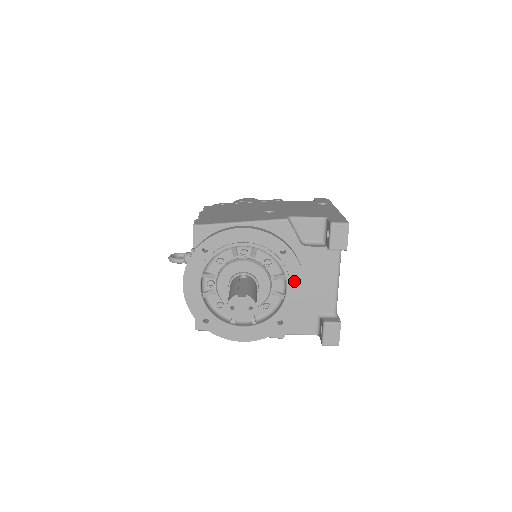
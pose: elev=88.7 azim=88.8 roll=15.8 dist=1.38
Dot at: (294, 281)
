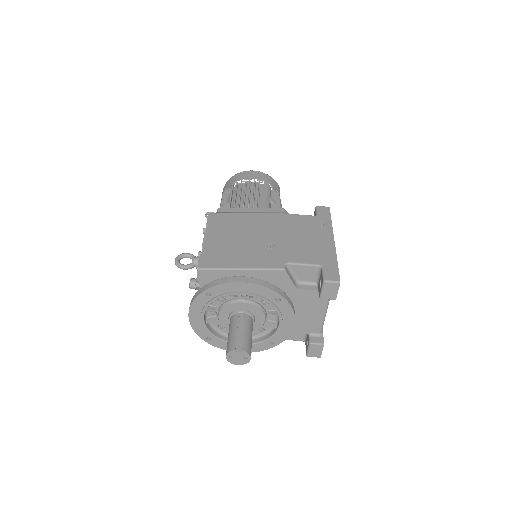
Dot at: (286, 319)
